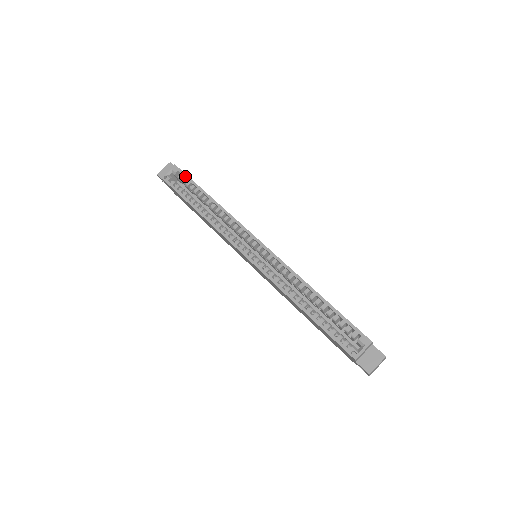
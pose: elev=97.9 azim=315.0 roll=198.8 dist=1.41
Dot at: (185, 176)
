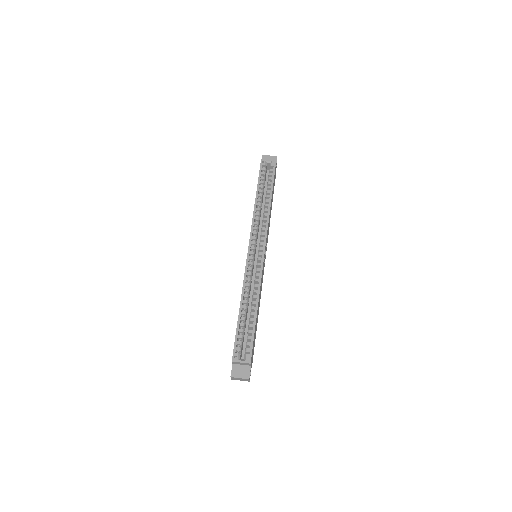
Dot at: (273, 173)
